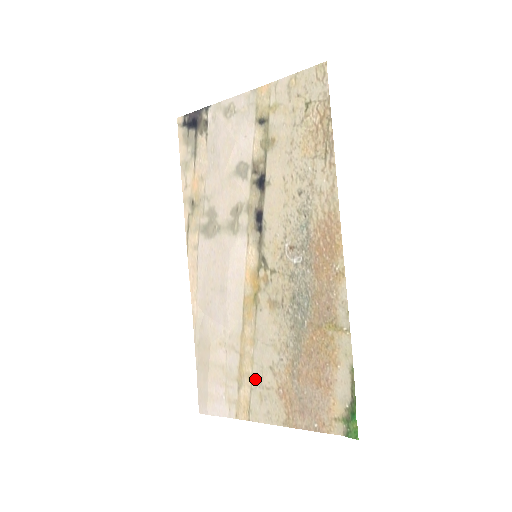
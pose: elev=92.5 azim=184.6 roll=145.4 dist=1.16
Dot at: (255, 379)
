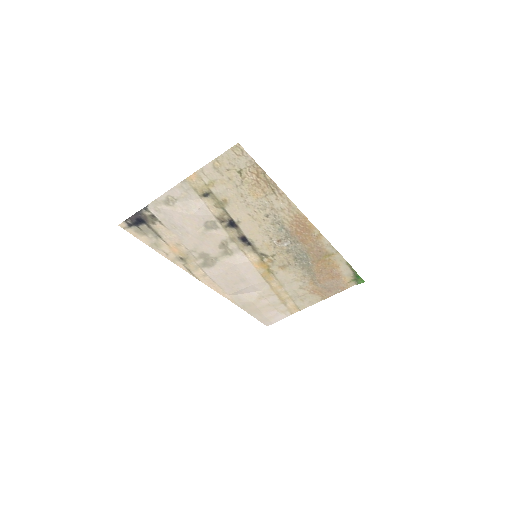
Dot at: (293, 297)
